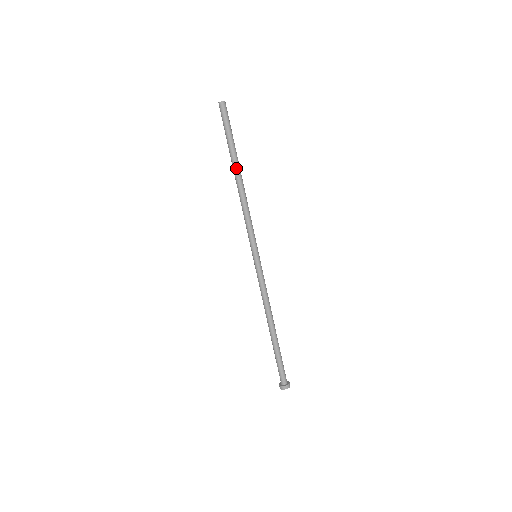
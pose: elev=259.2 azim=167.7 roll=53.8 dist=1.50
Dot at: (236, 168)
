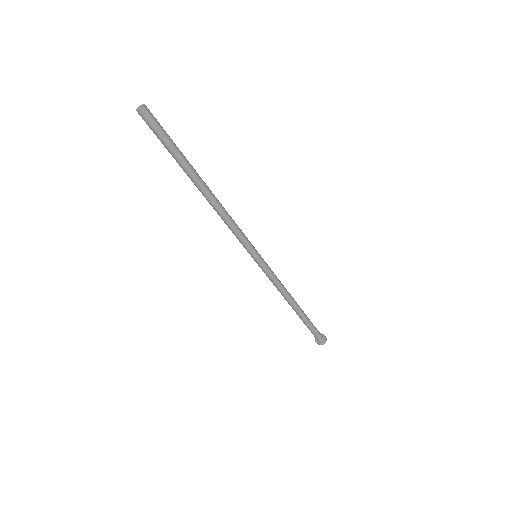
Dot at: (197, 182)
